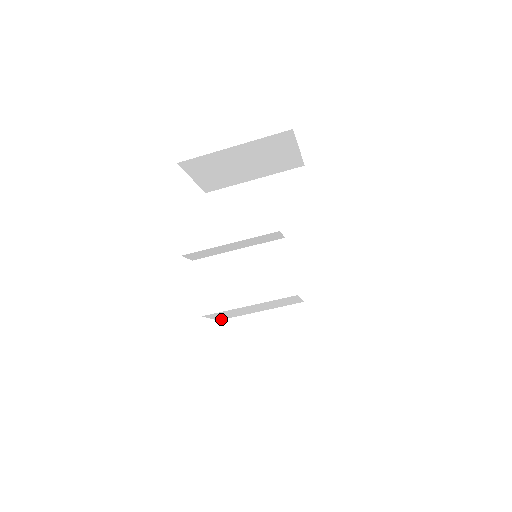
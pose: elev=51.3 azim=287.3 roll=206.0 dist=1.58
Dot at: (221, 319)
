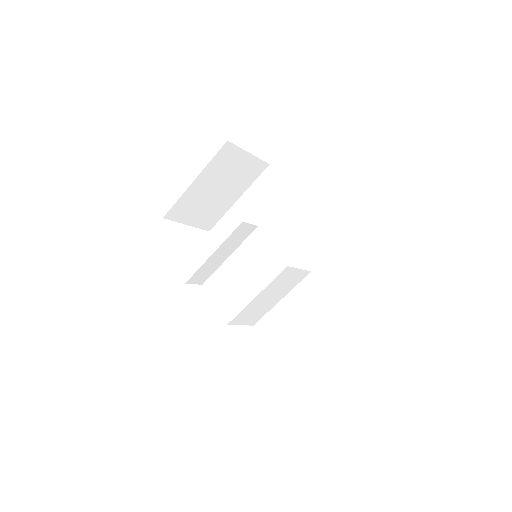
Dot at: (254, 323)
